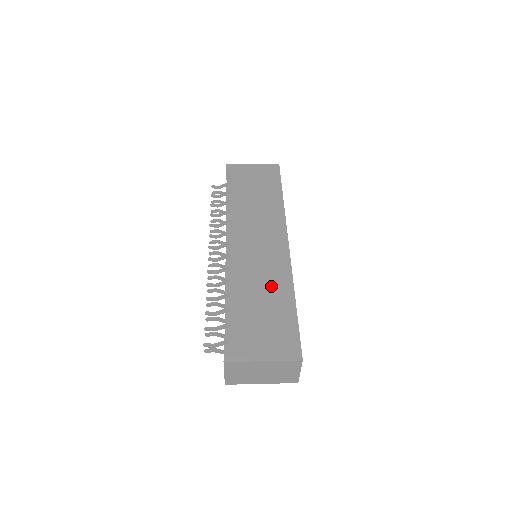
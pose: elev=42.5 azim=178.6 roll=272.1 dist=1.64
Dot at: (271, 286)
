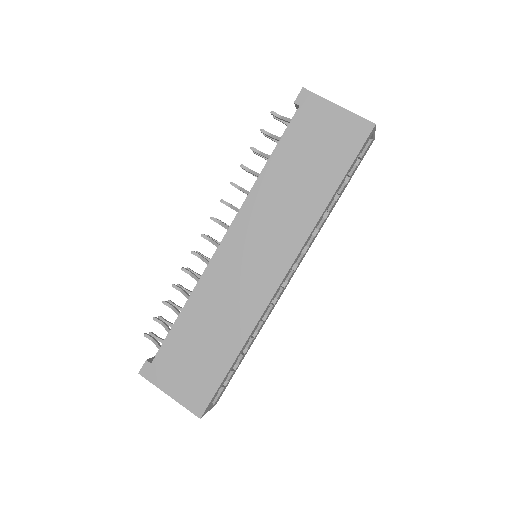
Dot at: (226, 323)
